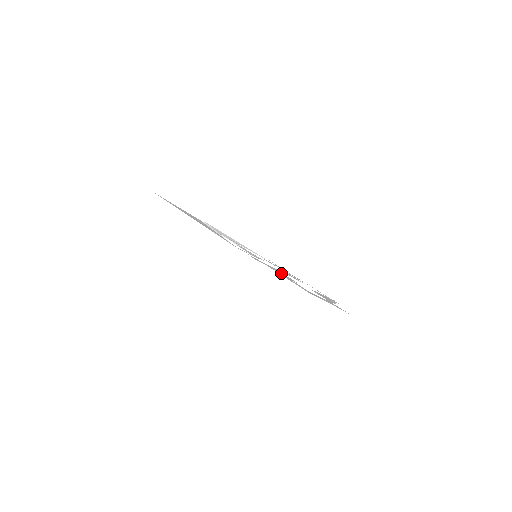
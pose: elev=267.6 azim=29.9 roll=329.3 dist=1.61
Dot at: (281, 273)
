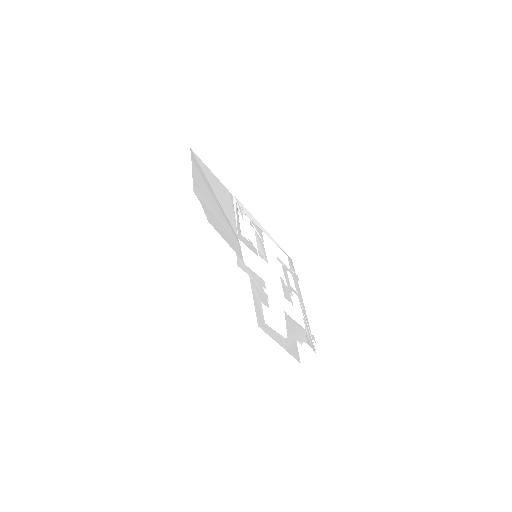
Dot at: (260, 288)
